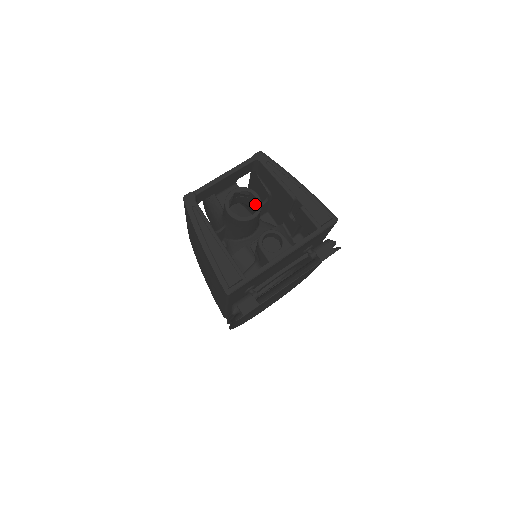
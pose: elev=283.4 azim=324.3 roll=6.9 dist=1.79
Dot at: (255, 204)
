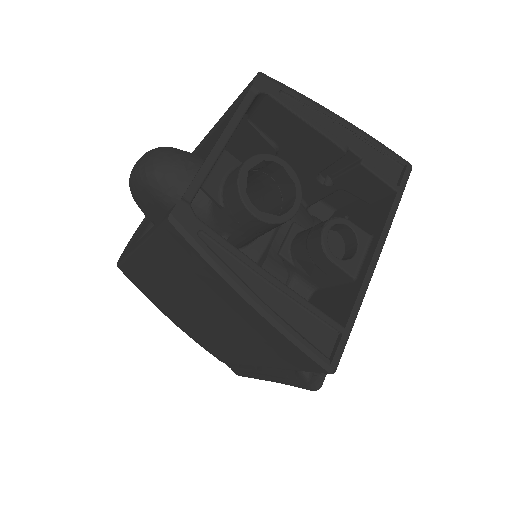
Dot at: (273, 179)
